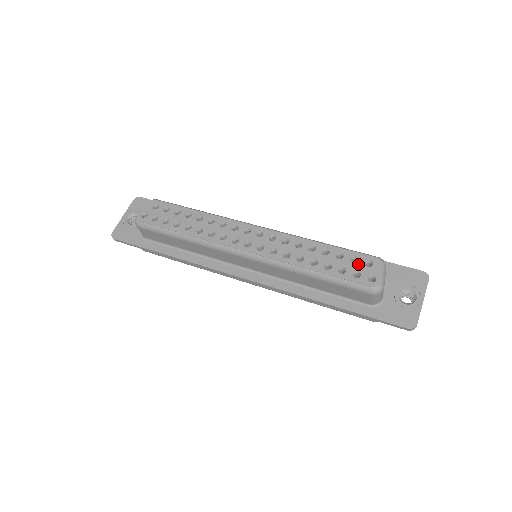
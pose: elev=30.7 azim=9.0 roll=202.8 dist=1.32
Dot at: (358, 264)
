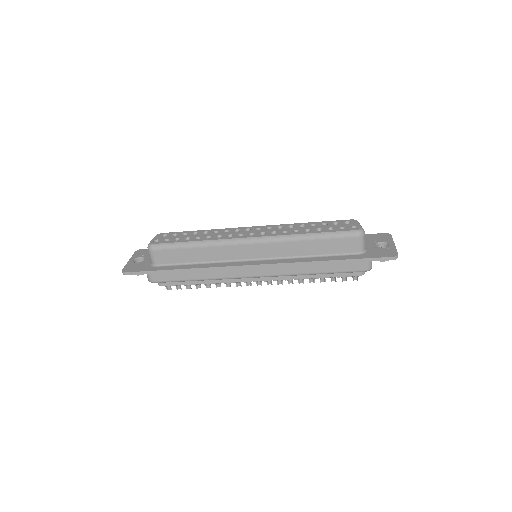
Dot at: (340, 224)
